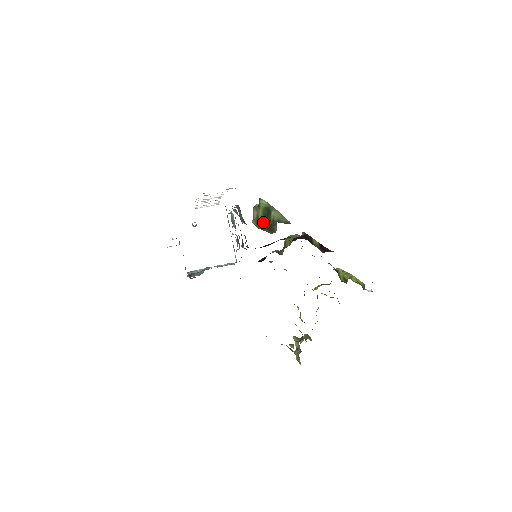
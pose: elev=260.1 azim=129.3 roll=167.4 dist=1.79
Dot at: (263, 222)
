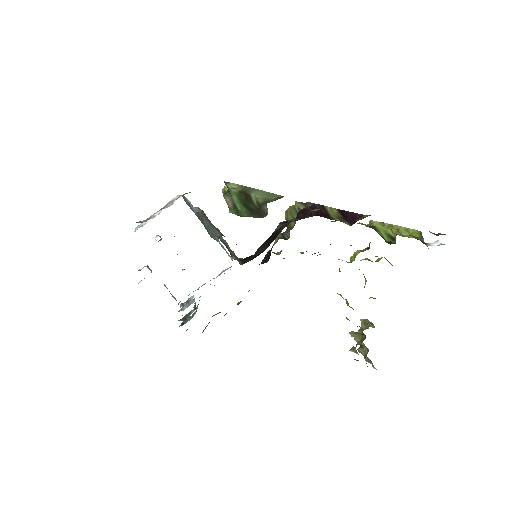
Dot at: (245, 209)
